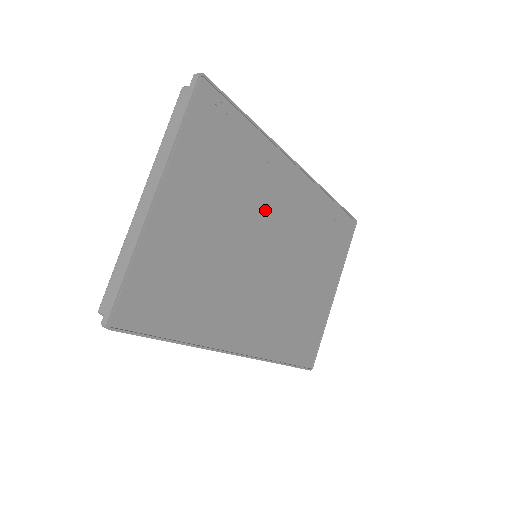
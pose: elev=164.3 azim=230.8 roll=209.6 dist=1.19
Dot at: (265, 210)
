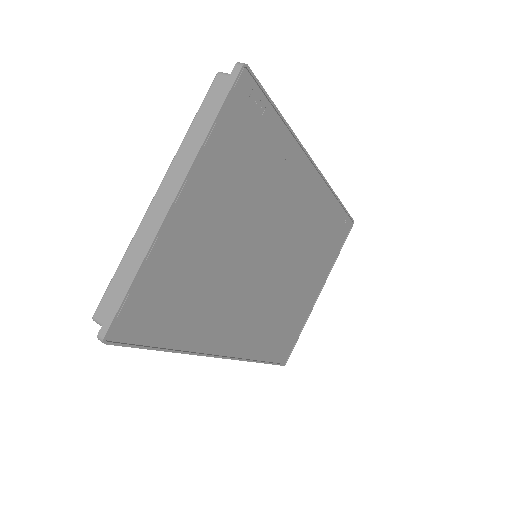
Dot at: (277, 213)
